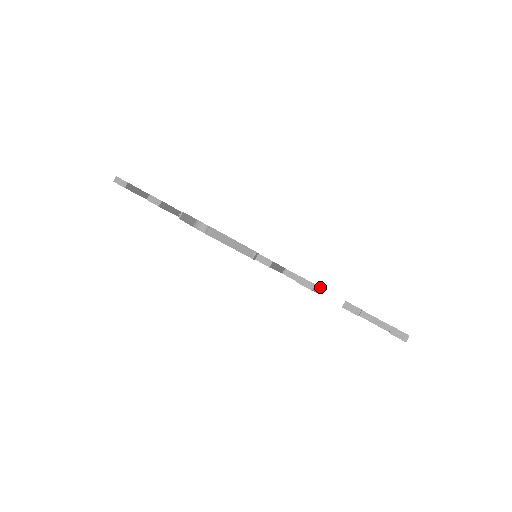
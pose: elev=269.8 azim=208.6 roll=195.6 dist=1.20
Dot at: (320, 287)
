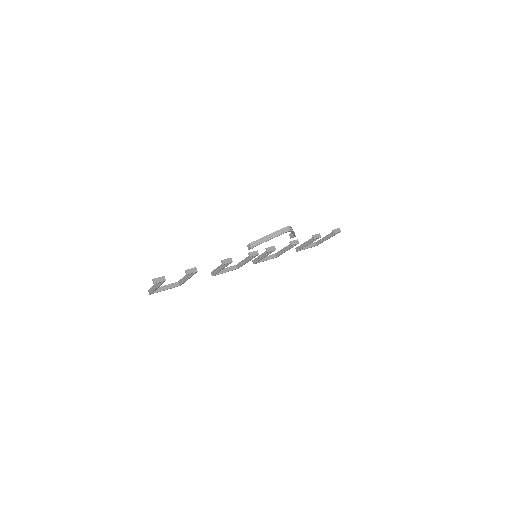
Dot at: (281, 250)
